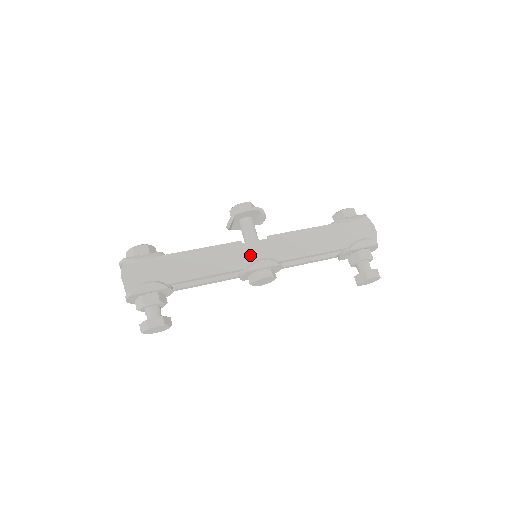
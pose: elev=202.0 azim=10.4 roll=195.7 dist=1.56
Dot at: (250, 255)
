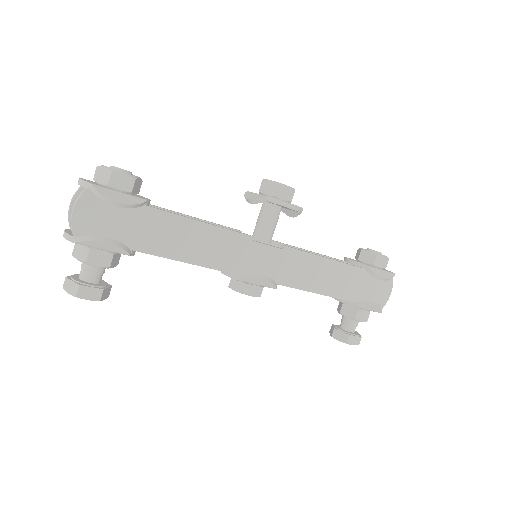
Dot at: (252, 260)
